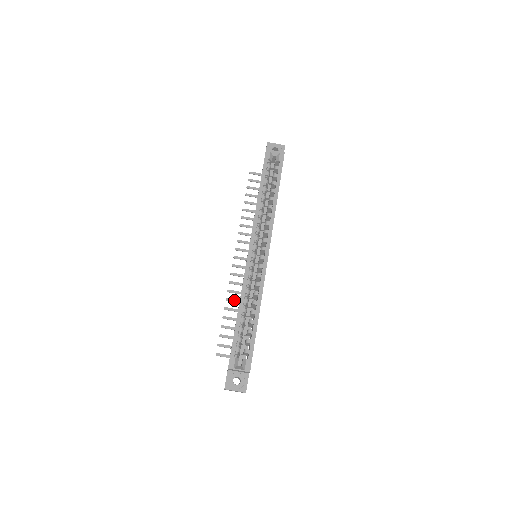
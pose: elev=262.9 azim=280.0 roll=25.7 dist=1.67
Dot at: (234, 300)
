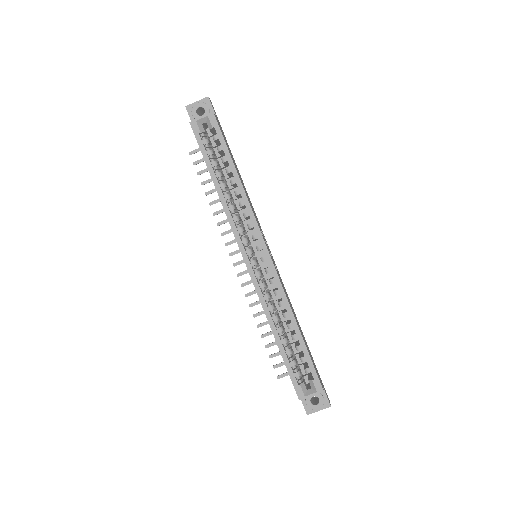
Dot at: (262, 312)
